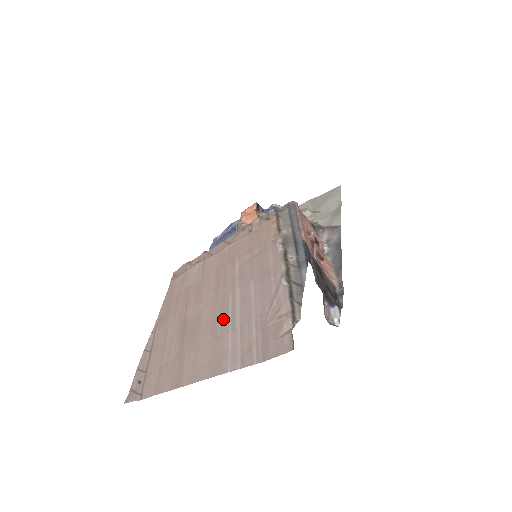
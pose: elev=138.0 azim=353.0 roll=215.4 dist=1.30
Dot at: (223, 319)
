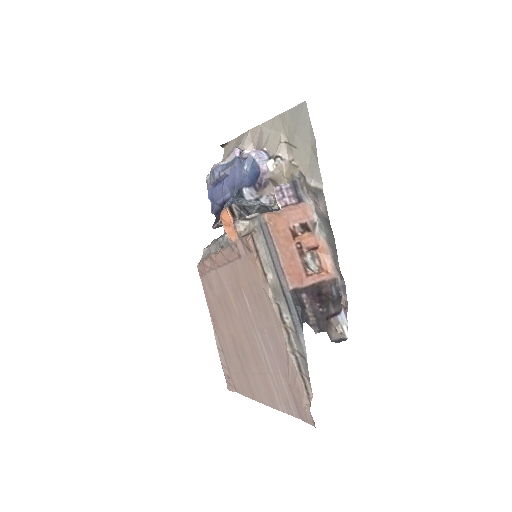
Dot at: (259, 358)
